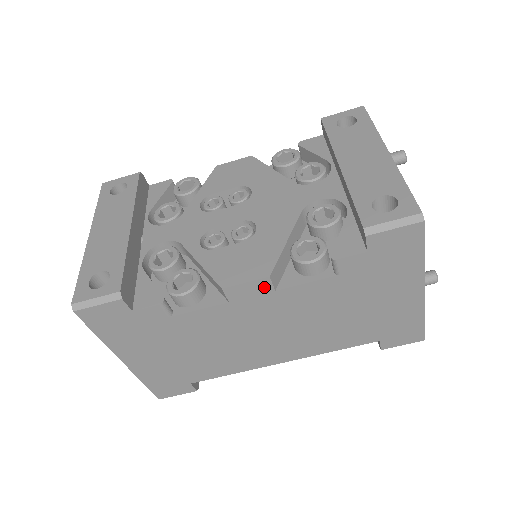
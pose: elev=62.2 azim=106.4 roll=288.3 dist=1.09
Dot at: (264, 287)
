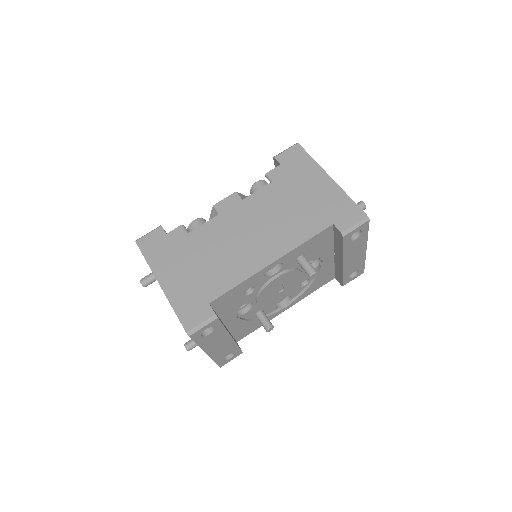
Dot at: (235, 199)
